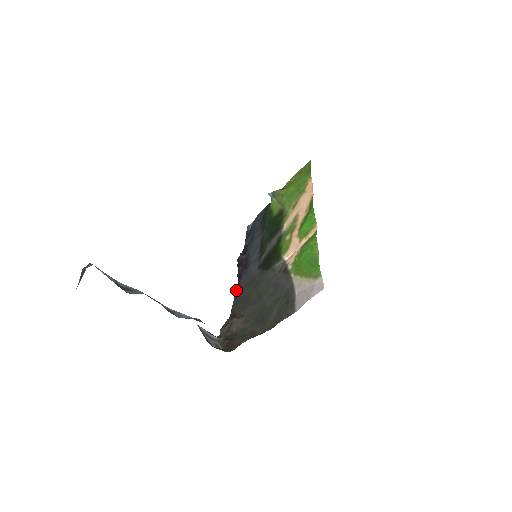
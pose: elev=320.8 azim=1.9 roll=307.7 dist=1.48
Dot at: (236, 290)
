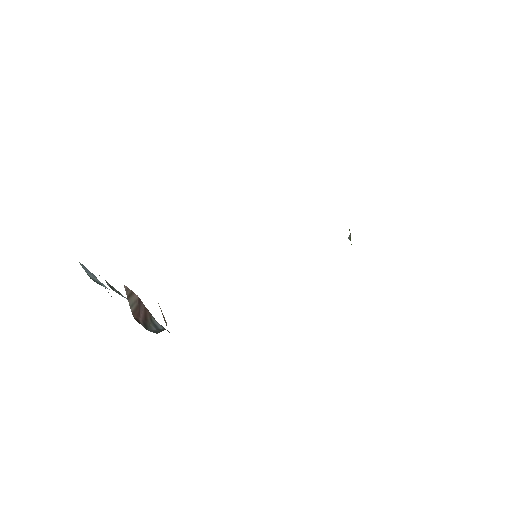
Dot at: occluded
